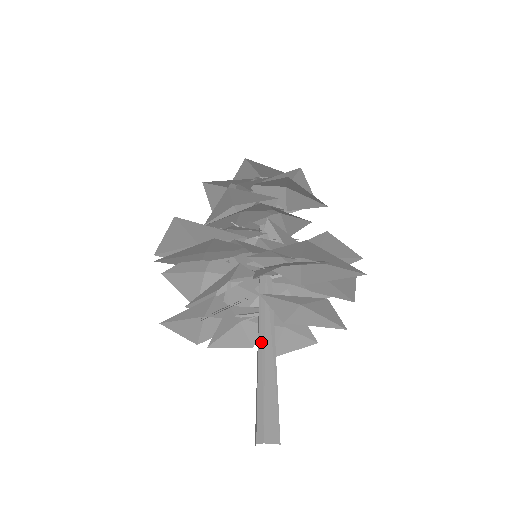
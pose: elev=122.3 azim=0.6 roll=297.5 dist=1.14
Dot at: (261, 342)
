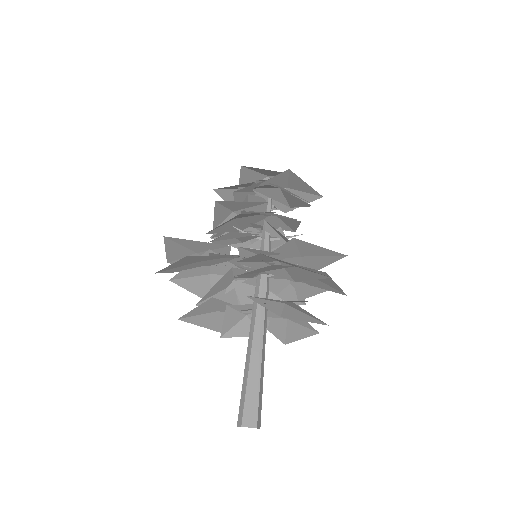
Dot at: (250, 337)
